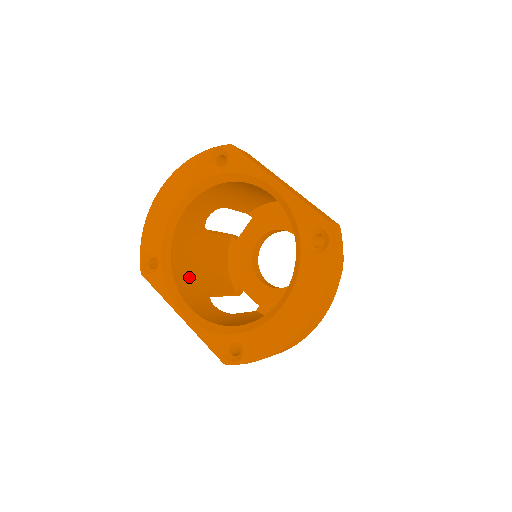
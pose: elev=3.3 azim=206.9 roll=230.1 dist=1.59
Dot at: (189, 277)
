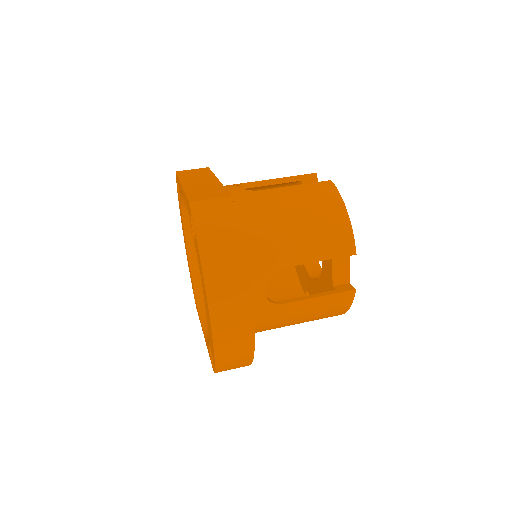
Dot at: occluded
